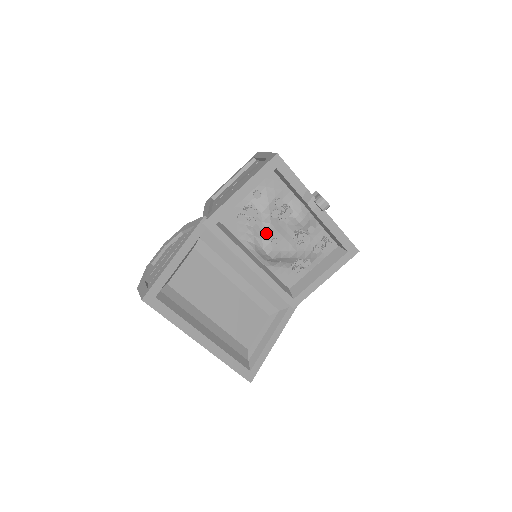
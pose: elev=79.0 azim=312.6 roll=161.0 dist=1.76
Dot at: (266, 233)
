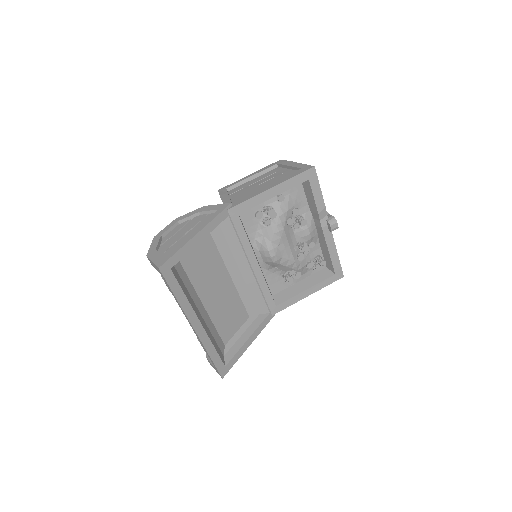
Dot at: (277, 237)
